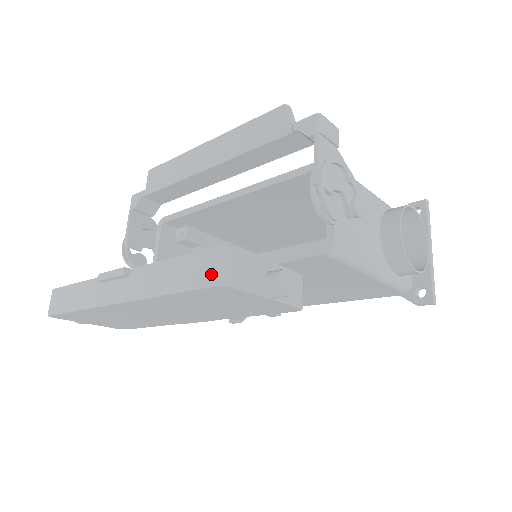
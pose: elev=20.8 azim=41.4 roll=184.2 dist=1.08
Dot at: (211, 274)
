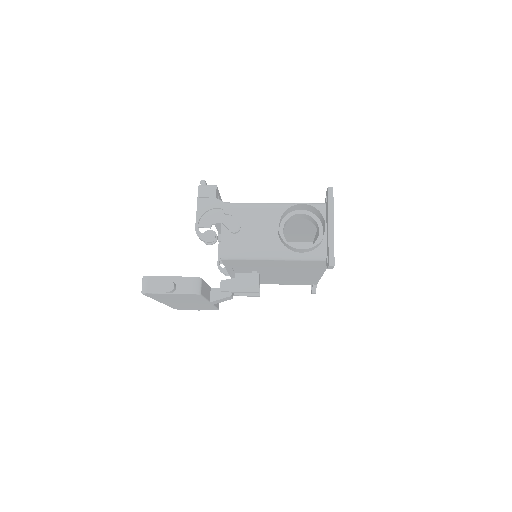
Dot at: (142, 289)
